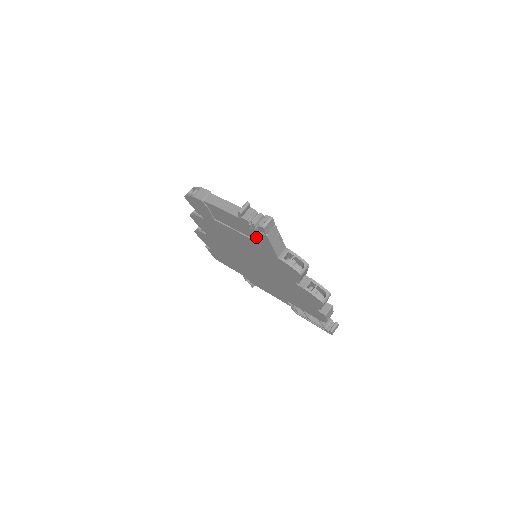
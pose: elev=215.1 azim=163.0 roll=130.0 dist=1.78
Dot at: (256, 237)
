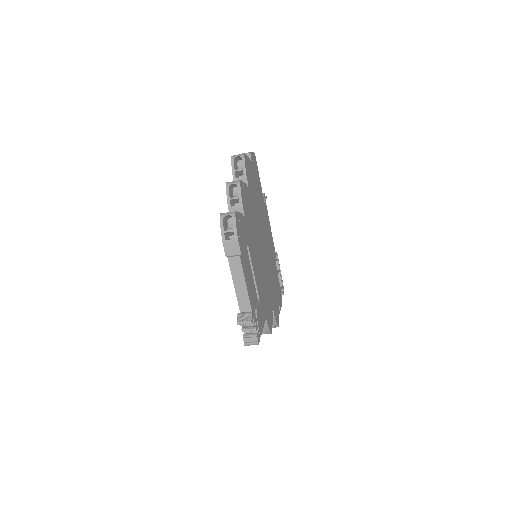
Dot at: occluded
